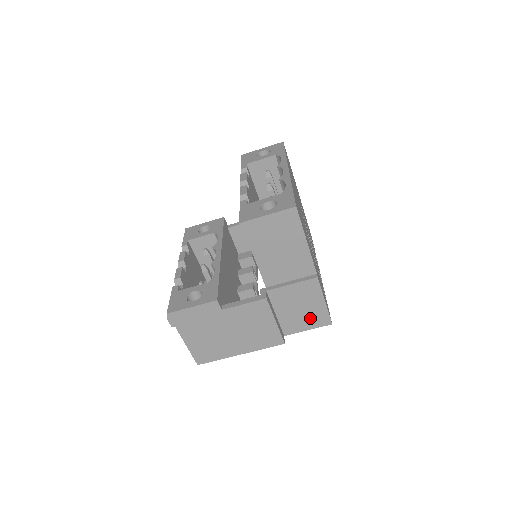
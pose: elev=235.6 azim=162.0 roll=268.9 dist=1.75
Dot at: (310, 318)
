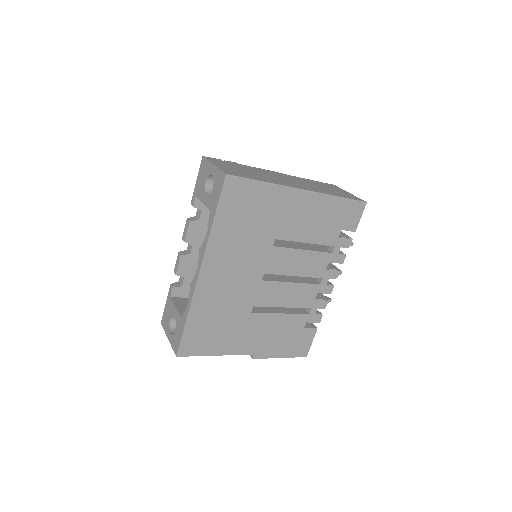
Dot at: occluded
